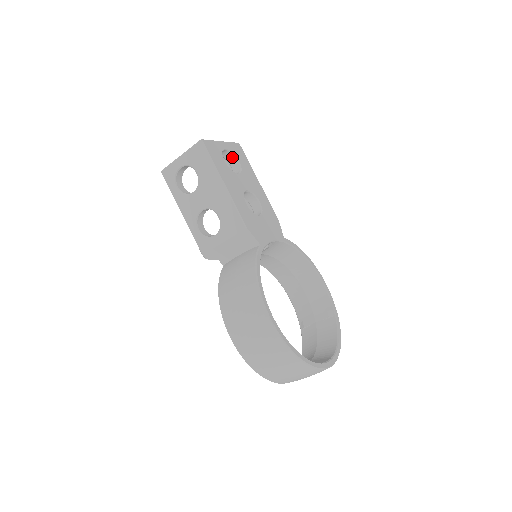
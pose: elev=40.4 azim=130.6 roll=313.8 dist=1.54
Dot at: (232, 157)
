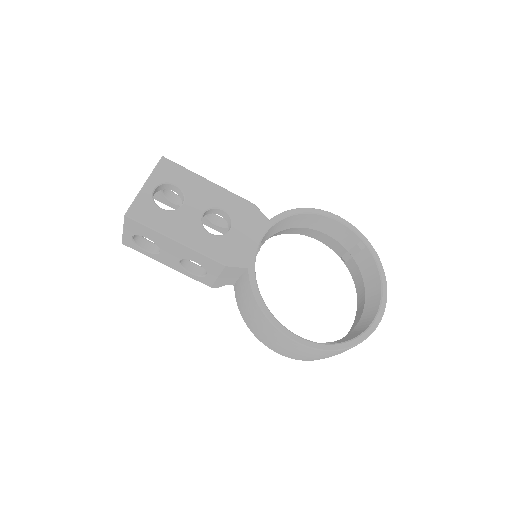
Dot at: (166, 185)
